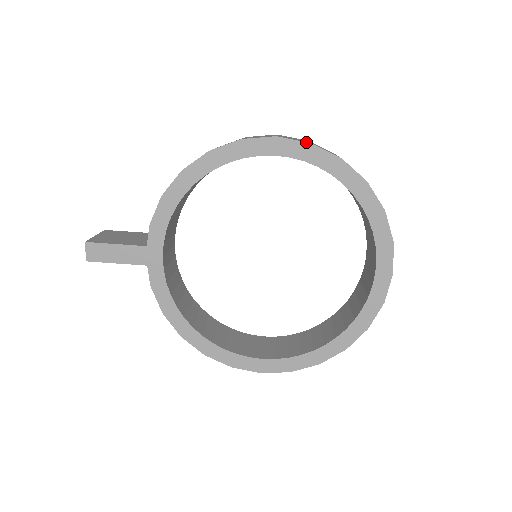
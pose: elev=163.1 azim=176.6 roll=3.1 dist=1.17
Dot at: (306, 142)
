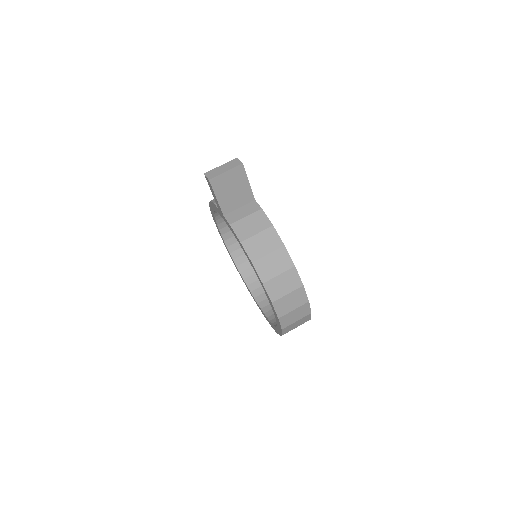
Dot at: (281, 328)
